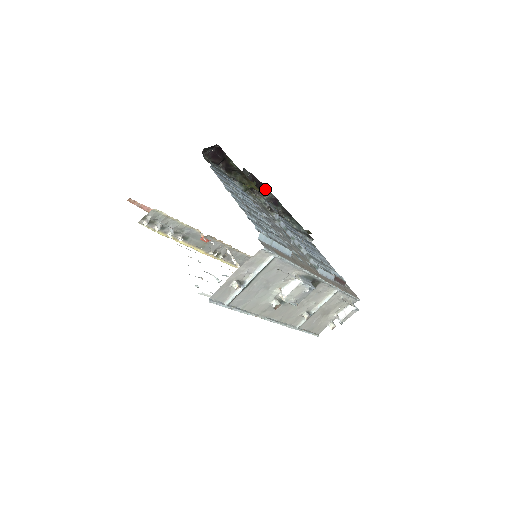
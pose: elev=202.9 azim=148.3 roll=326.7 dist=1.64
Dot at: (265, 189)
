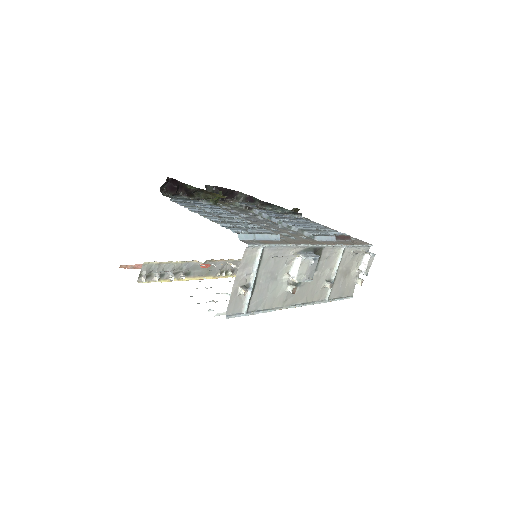
Dot at: (236, 193)
